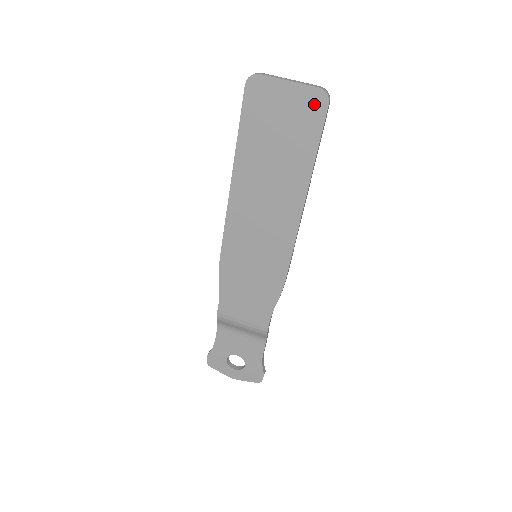
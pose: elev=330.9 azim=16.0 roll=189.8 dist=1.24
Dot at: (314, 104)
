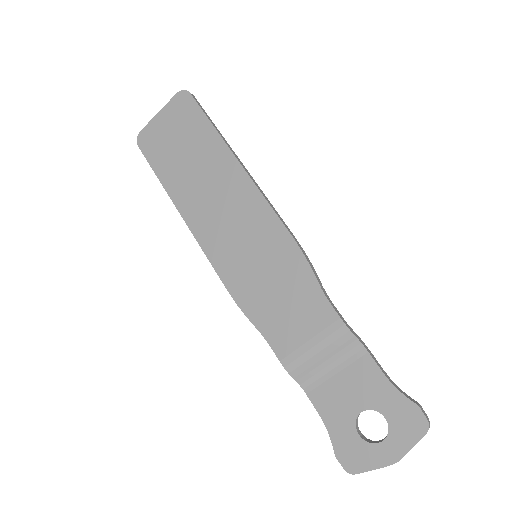
Dot at: (182, 104)
